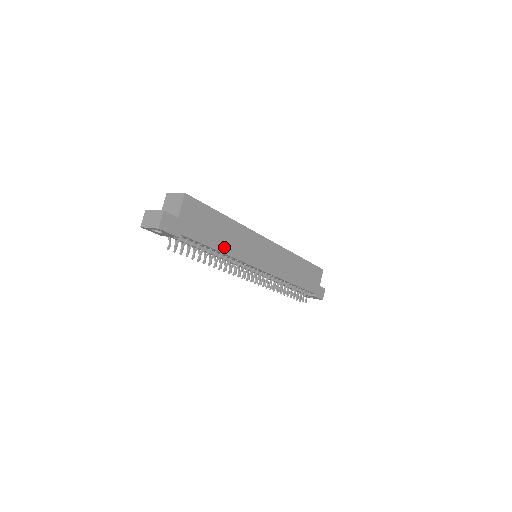
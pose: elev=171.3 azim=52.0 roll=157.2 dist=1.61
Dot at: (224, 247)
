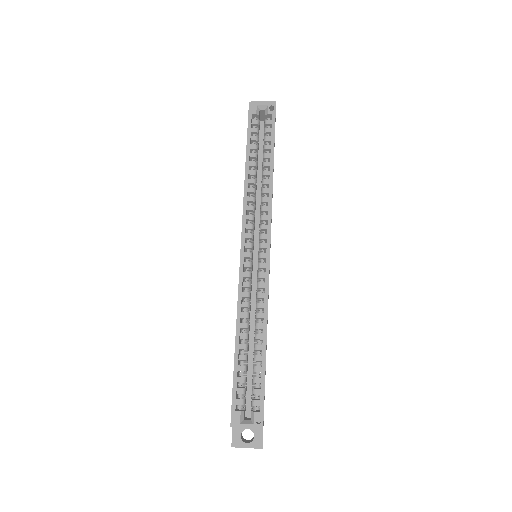
Dot at: occluded
